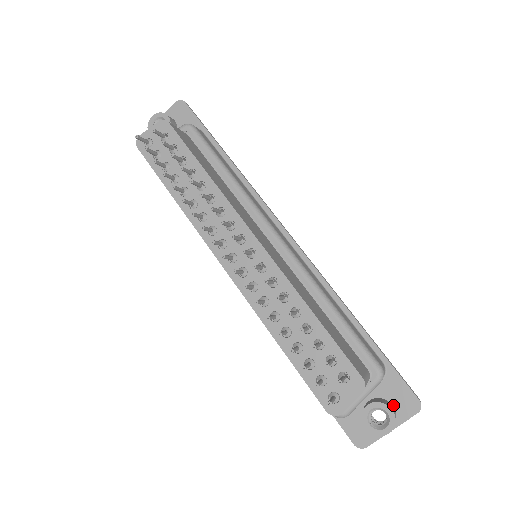
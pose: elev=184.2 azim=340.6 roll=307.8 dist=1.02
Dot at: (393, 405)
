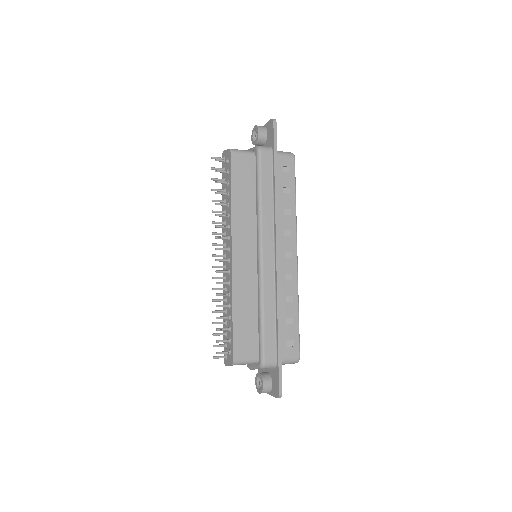
Dot at: (272, 384)
